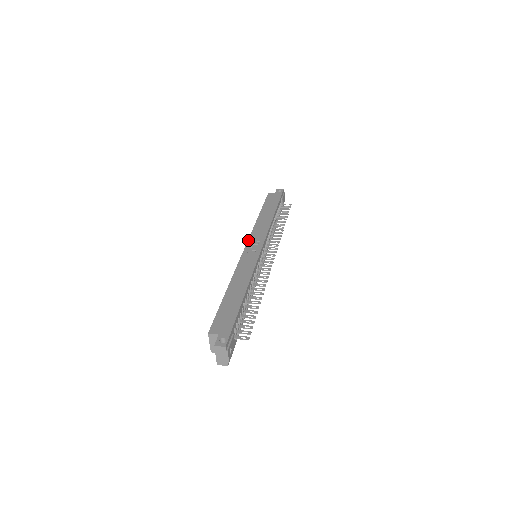
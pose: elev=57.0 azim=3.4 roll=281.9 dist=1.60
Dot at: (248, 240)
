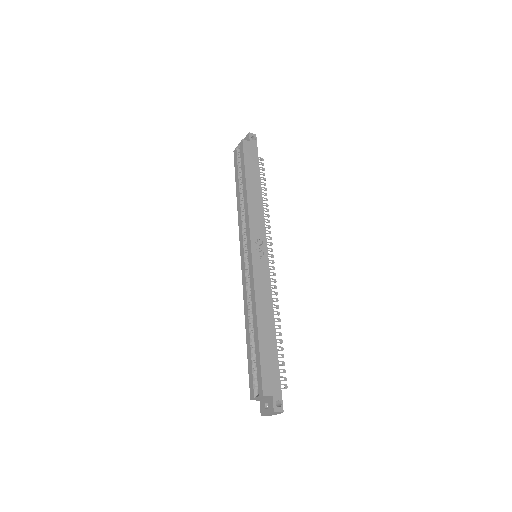
Dot at: (251, 237)
